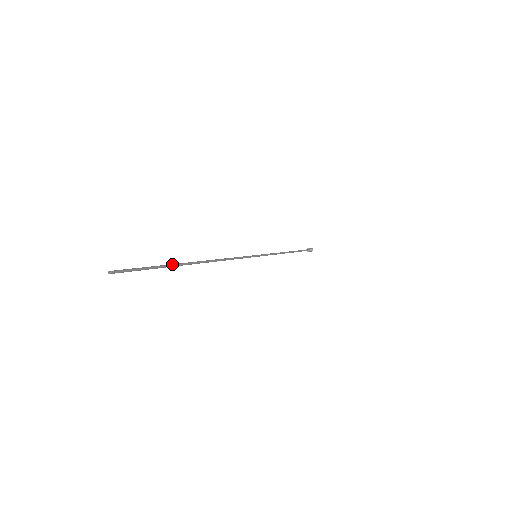
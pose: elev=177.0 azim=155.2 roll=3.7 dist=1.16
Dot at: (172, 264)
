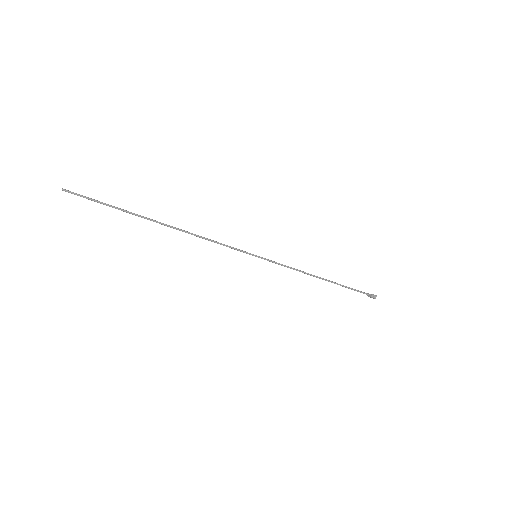
Dot at: (129, 212)
